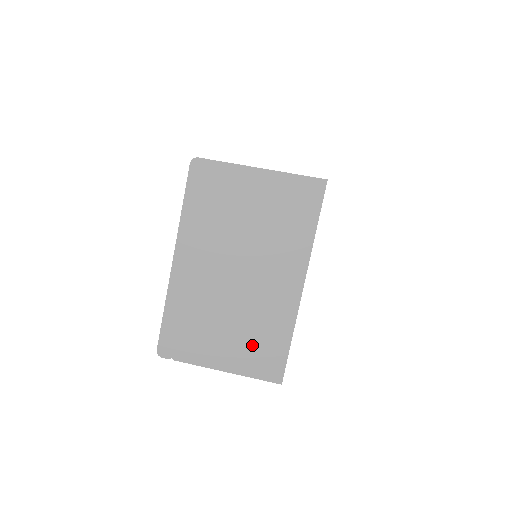
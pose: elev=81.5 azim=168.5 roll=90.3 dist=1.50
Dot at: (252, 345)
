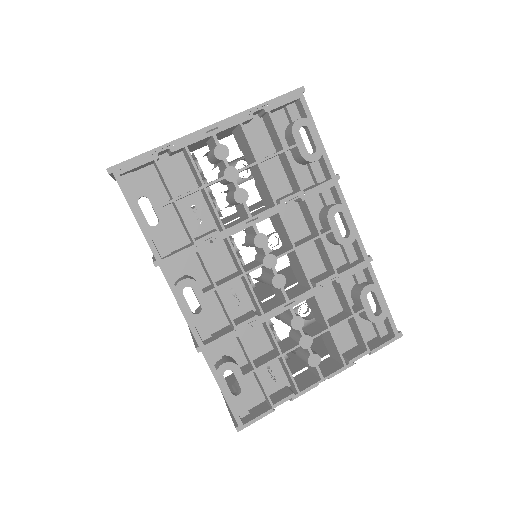
Dot at: occluded
